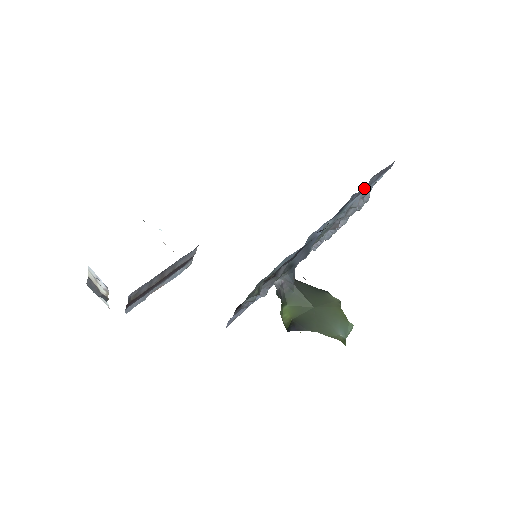
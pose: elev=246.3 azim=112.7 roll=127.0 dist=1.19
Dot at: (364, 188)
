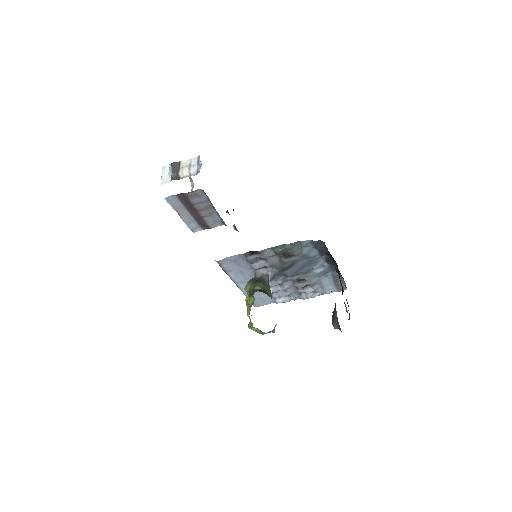
Dot at: occluded
